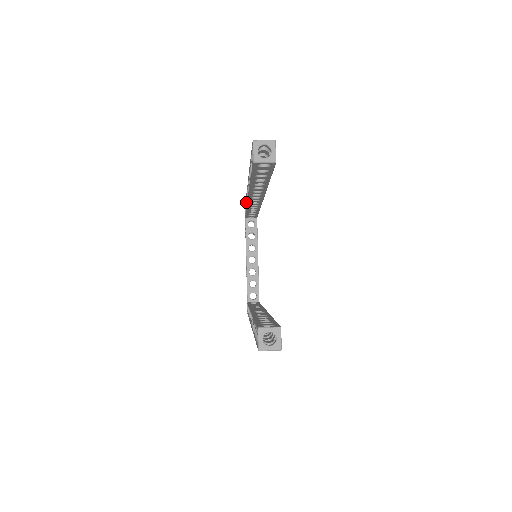
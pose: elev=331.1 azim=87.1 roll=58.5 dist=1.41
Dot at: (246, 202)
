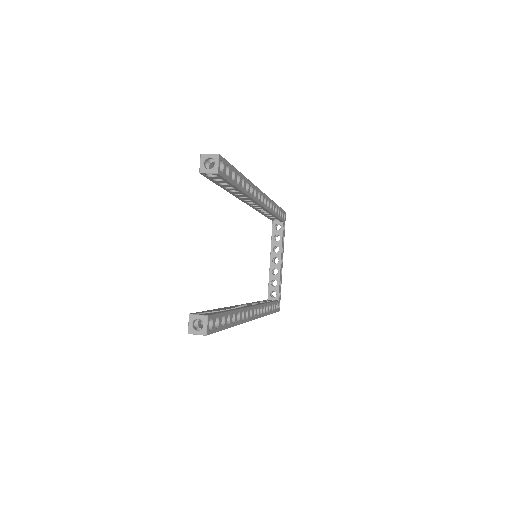
Dot at: occluded
